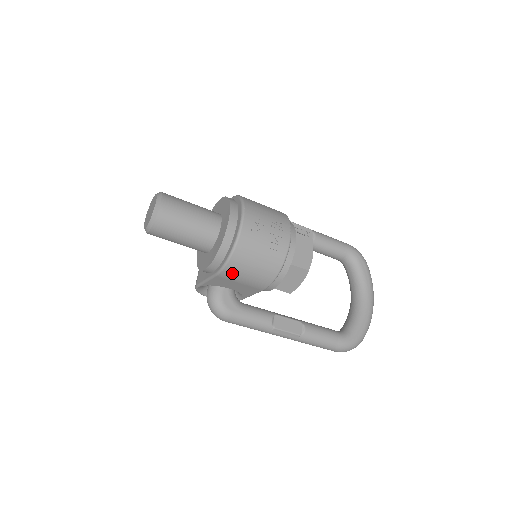
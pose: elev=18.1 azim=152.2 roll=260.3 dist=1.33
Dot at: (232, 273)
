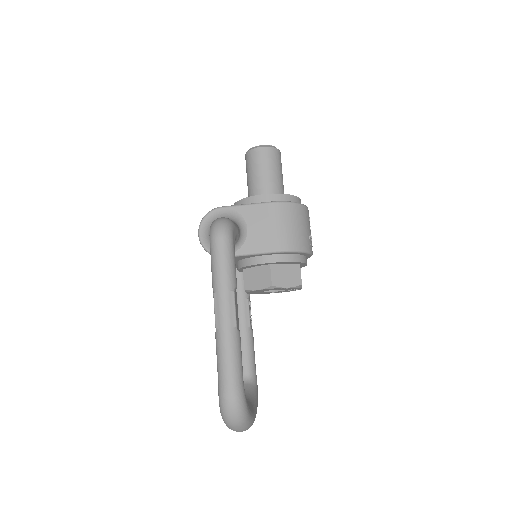
Dot at: (282, 212)
